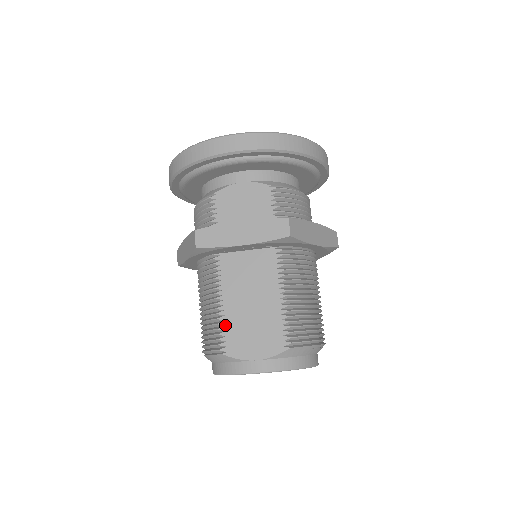
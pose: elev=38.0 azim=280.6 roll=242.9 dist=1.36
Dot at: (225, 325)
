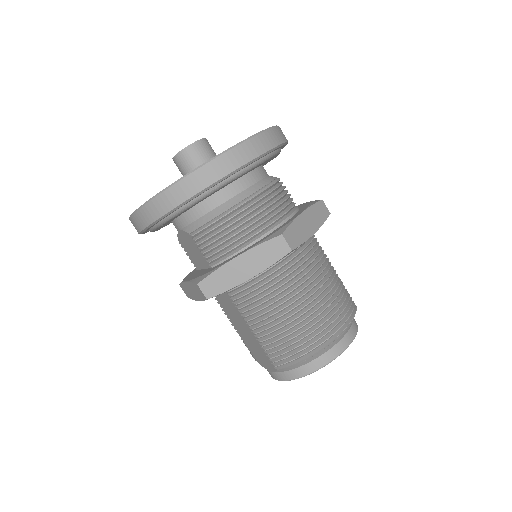
Dot at: (243, 341)
